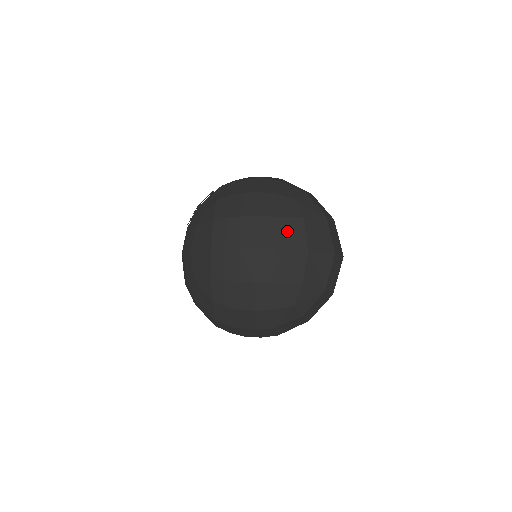
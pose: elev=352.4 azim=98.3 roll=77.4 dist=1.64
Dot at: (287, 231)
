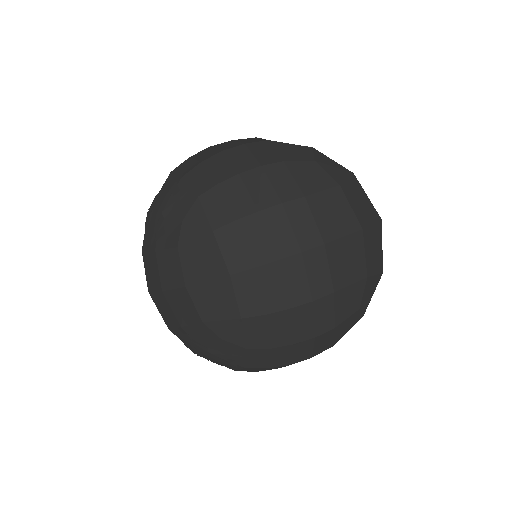
Dot at: (329, 211)
